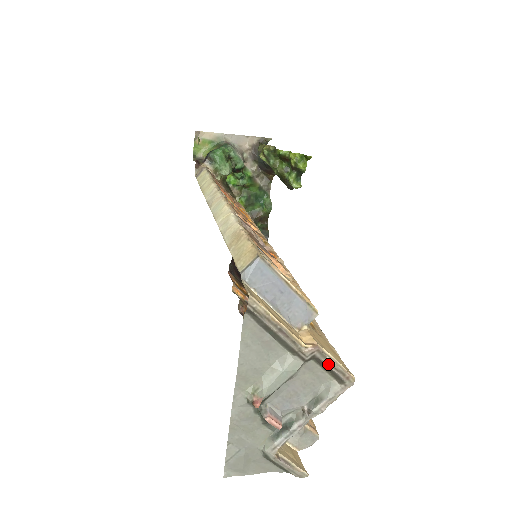
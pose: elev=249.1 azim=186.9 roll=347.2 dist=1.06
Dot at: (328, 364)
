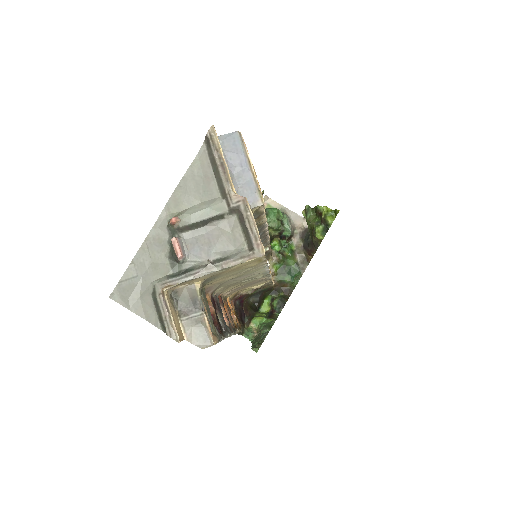
Dot at: (247, 221)
